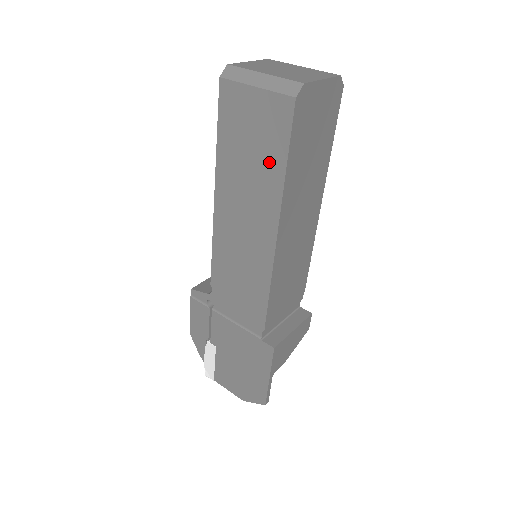
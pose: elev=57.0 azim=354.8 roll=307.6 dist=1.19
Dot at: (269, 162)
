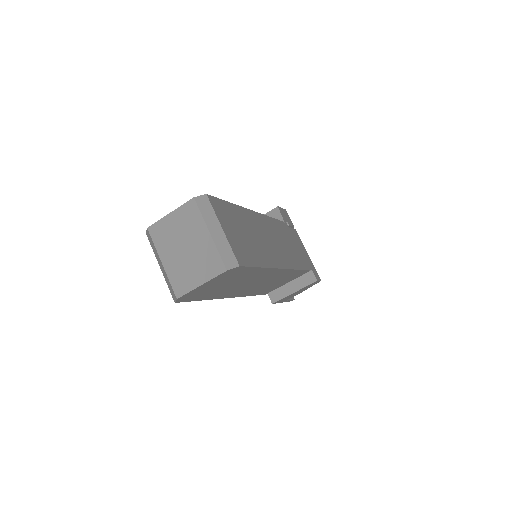
Dot at: occluded
